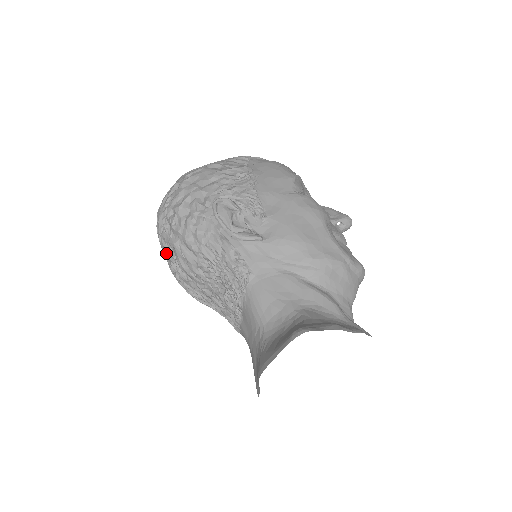
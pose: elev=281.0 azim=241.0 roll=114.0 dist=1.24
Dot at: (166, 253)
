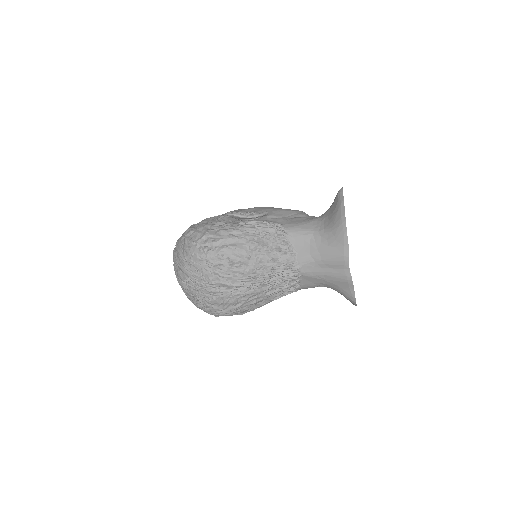
Dot at: (219, 263)
